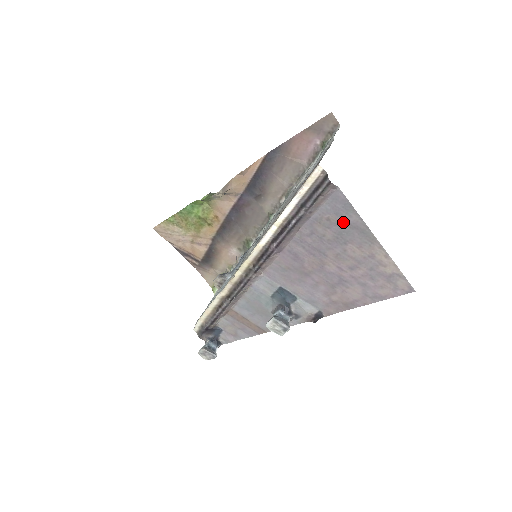
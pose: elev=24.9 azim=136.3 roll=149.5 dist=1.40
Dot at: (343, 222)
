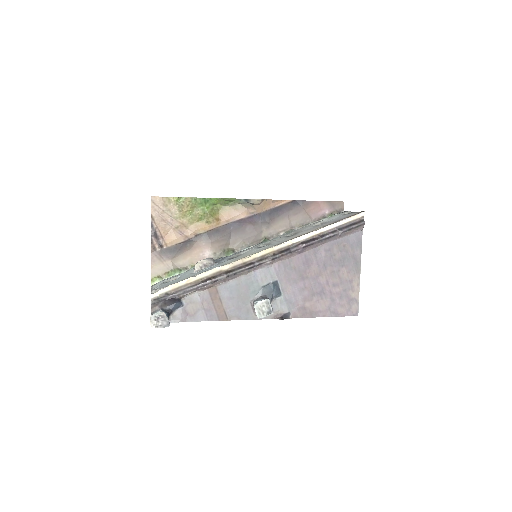
Dot at: (351, 252)
